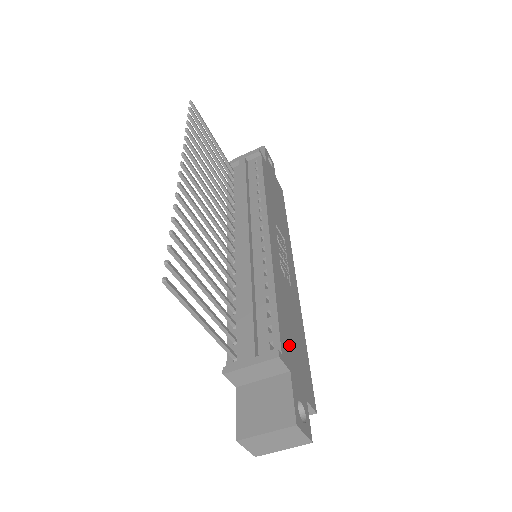
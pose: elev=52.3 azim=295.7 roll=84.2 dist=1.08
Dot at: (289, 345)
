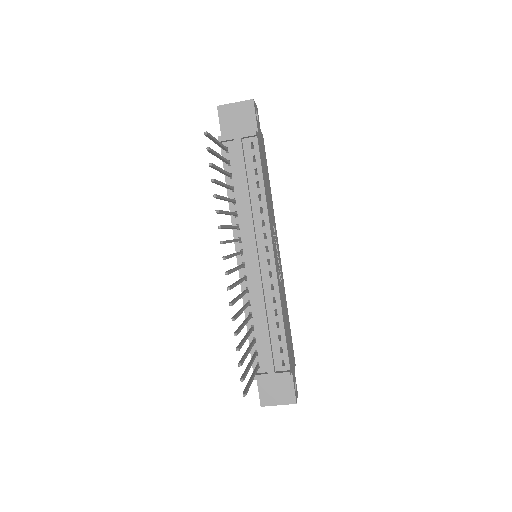
Dot at: (289, 349)
